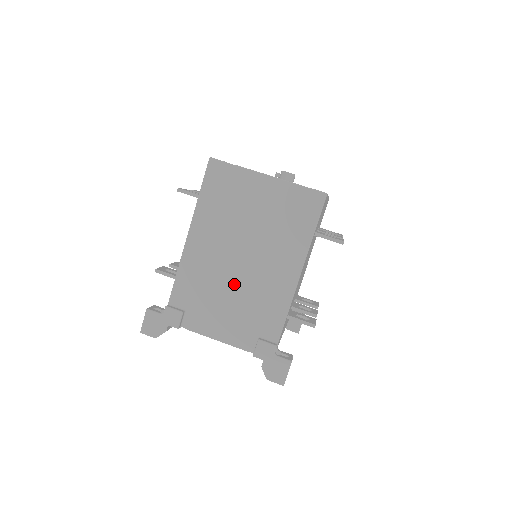
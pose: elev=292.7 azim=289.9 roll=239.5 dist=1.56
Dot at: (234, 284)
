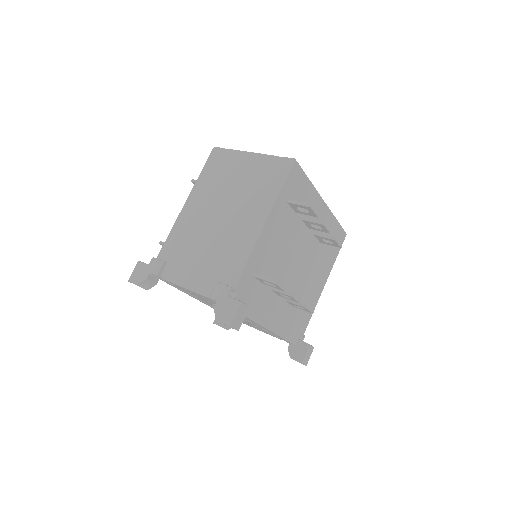
Dot at: (209, 237)
